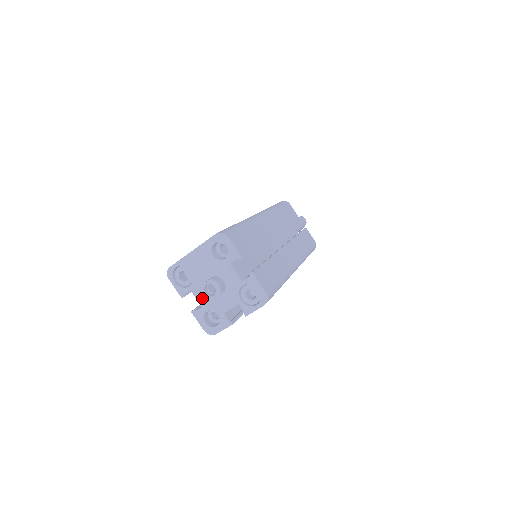
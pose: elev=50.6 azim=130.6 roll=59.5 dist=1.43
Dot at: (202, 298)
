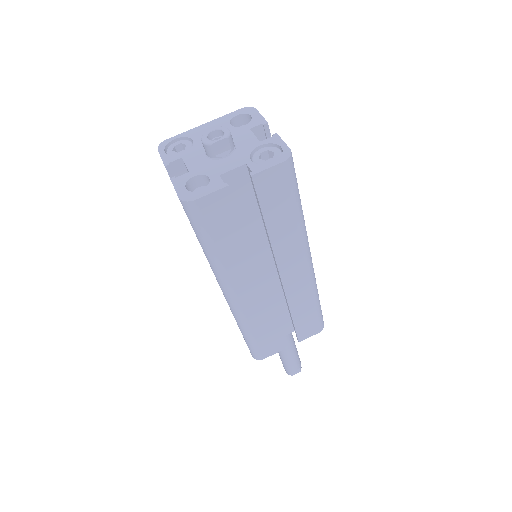
Dot at: (195, 163)
